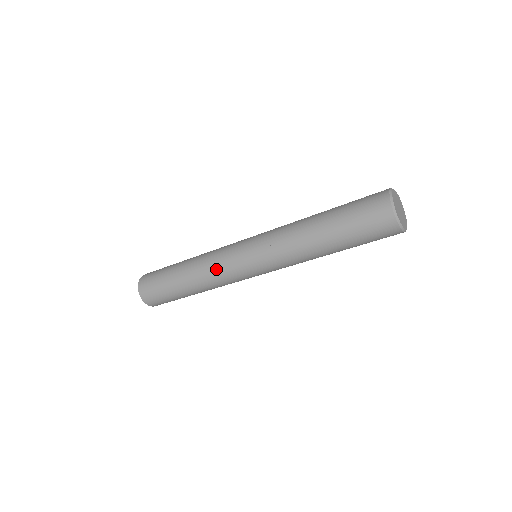
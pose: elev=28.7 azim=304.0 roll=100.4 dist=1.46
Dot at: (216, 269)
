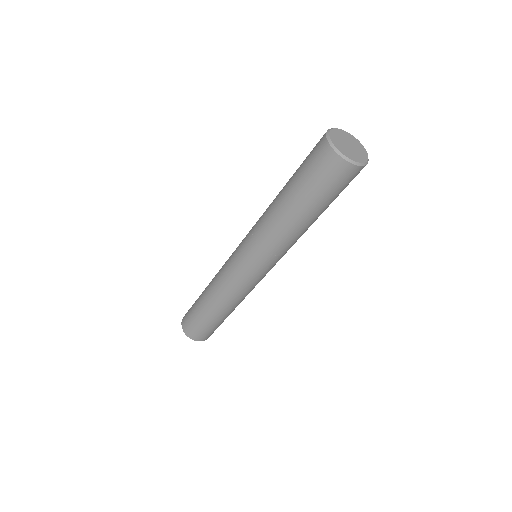
Dot at: (222, 268)
